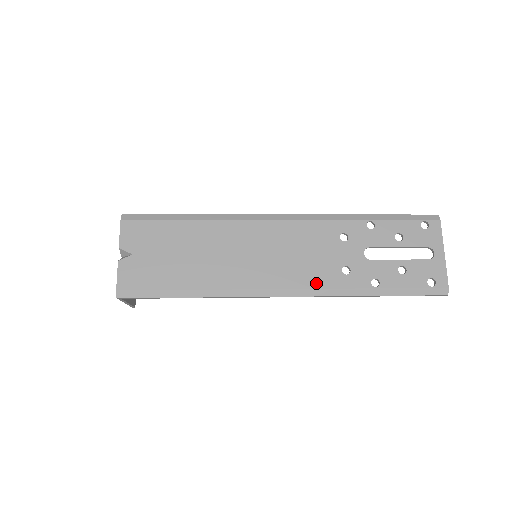
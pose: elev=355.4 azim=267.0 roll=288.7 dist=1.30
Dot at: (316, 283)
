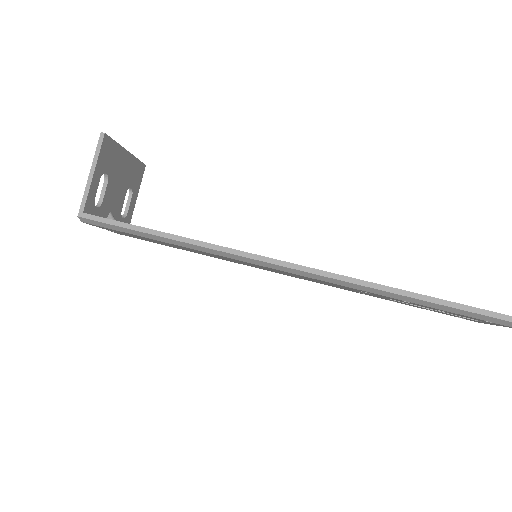
Dot at: occluded
